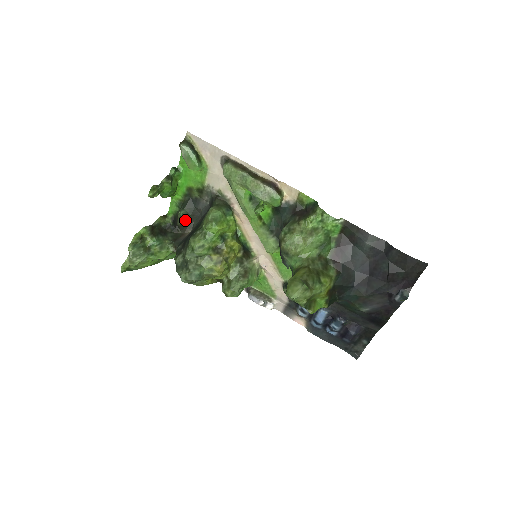
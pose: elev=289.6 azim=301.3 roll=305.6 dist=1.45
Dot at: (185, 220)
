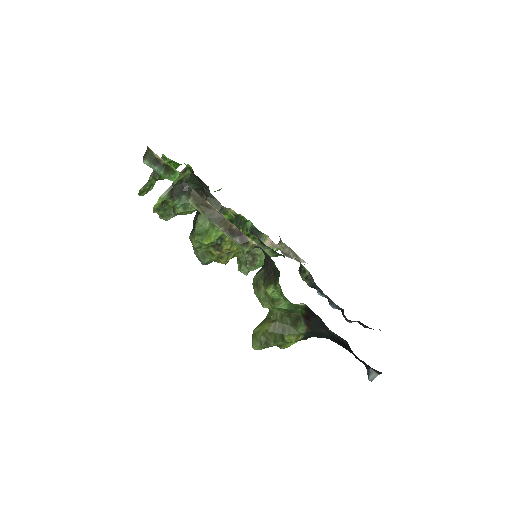
Dot at: occluded
